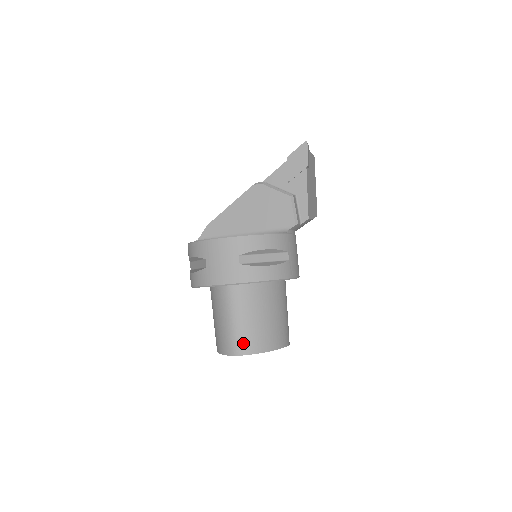
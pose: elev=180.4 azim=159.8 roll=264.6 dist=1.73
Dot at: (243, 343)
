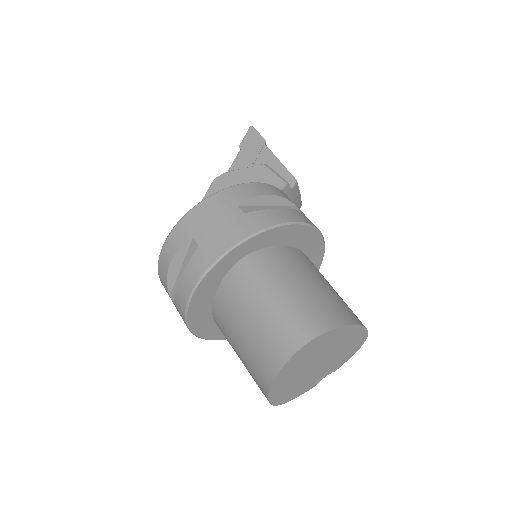
Dot at: (306, 320)
